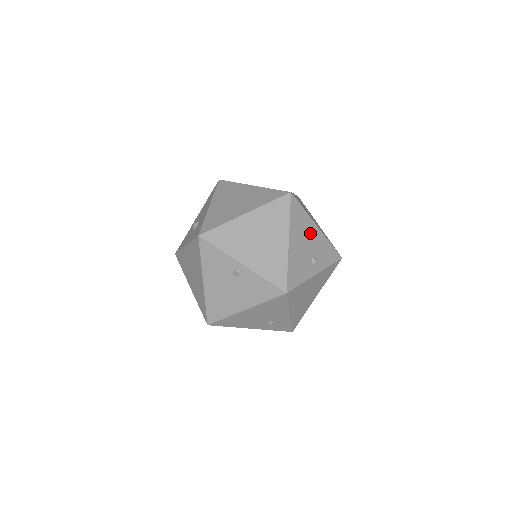
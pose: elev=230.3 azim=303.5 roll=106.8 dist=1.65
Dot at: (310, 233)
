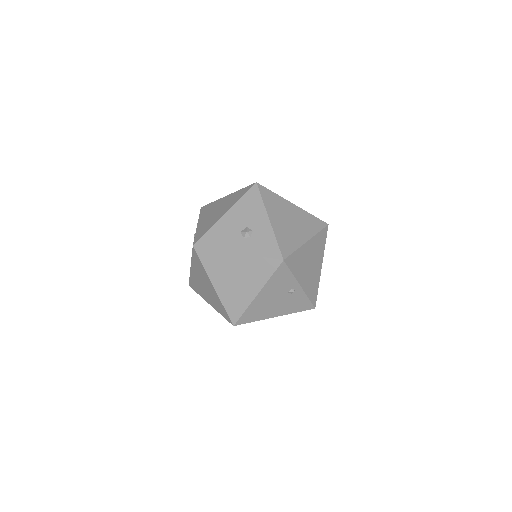
Dot at: occluded
